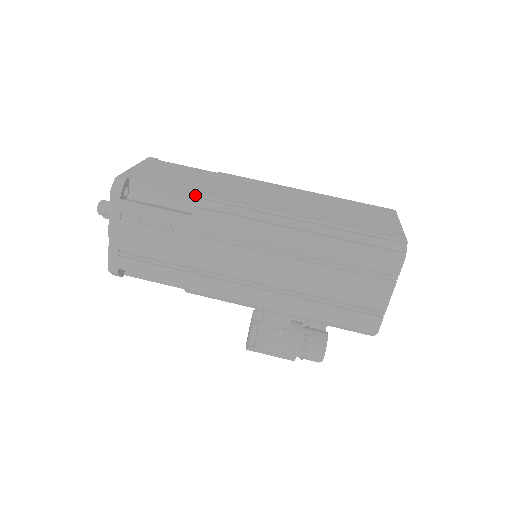
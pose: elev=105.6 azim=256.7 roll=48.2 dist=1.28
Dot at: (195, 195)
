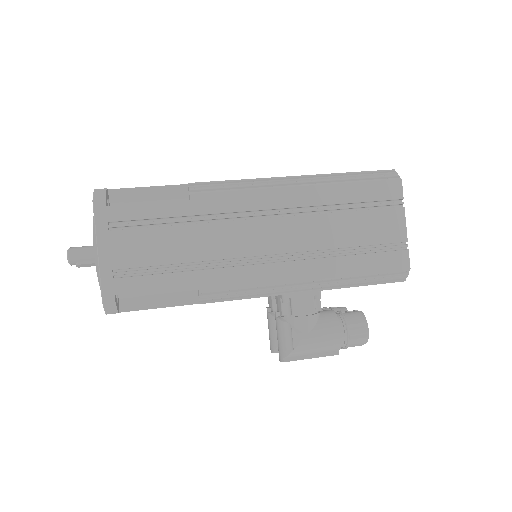
Dot at: (184, 188)
